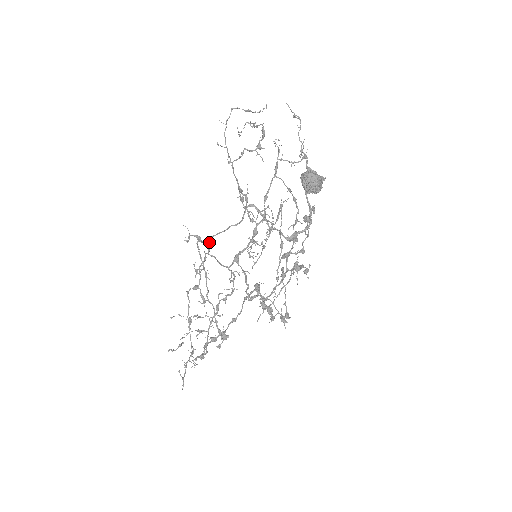
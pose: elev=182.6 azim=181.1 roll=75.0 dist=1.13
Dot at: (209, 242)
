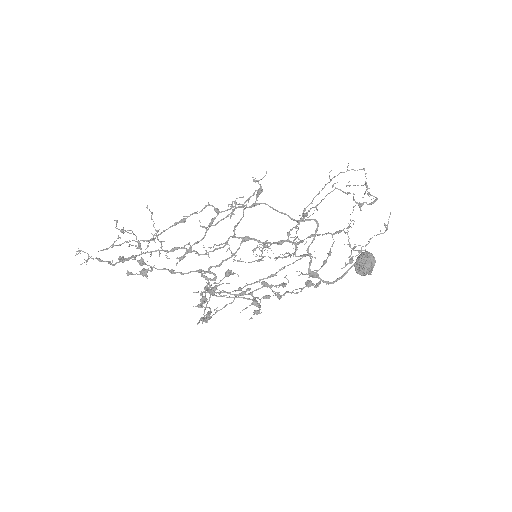
Dot at: (257, 203)
